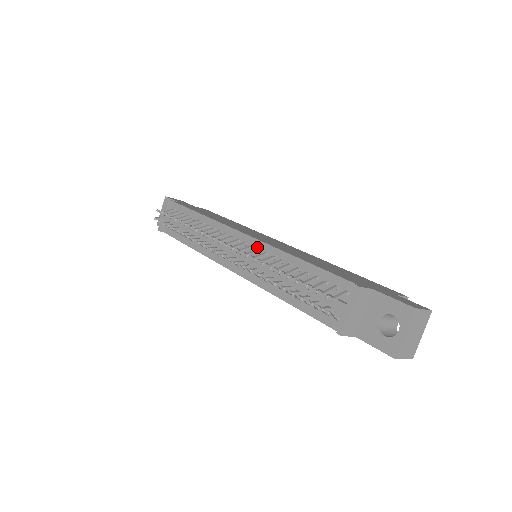
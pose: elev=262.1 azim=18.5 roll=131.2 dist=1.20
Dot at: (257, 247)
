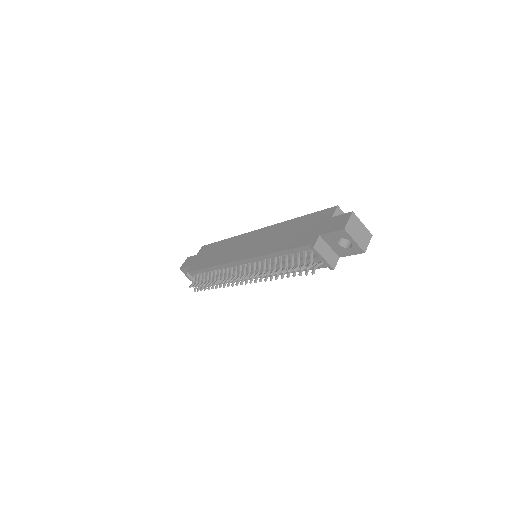
Dot at: (252, 262)
